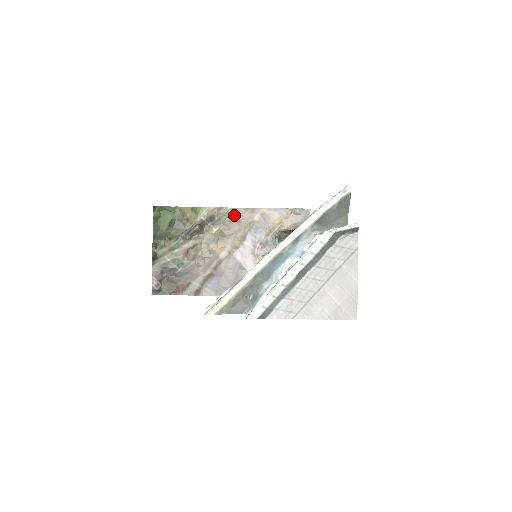
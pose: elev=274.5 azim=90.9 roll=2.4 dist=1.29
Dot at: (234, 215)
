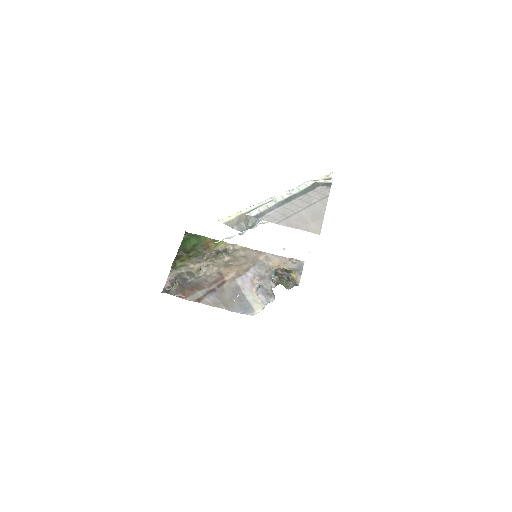
Dot at: (244, 252)
